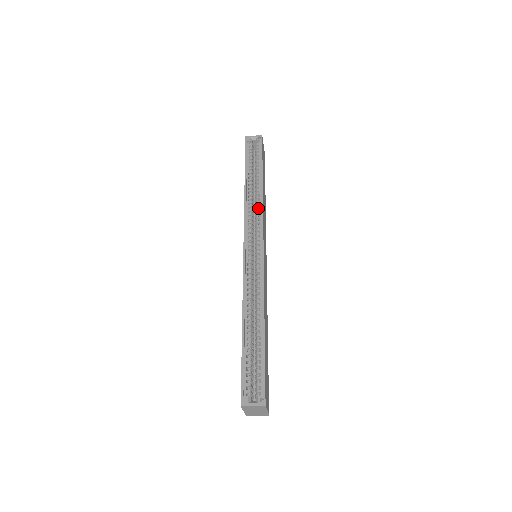
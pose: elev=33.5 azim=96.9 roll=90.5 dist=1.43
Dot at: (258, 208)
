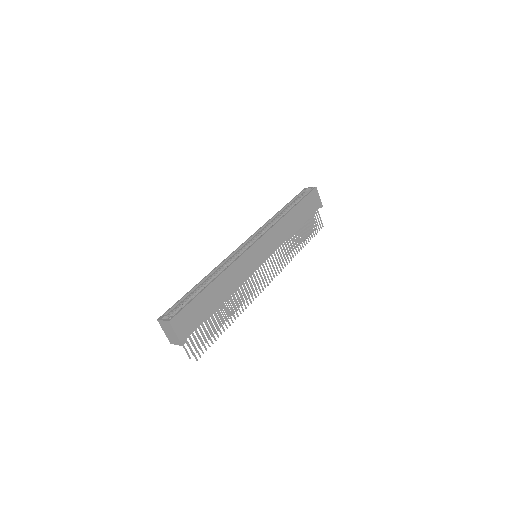
Dot at: occluded
